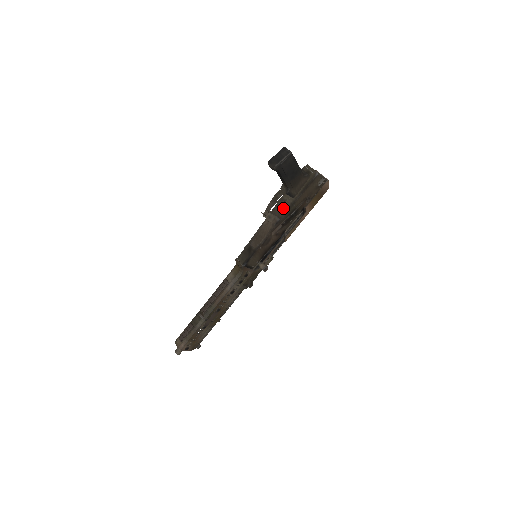
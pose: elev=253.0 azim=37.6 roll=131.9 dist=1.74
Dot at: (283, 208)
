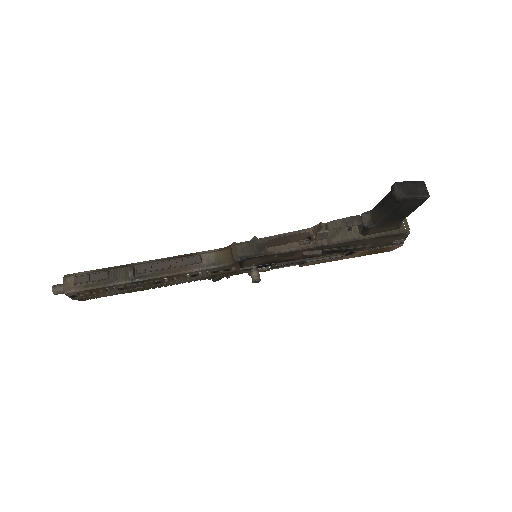
Dot at: (341, 235)
